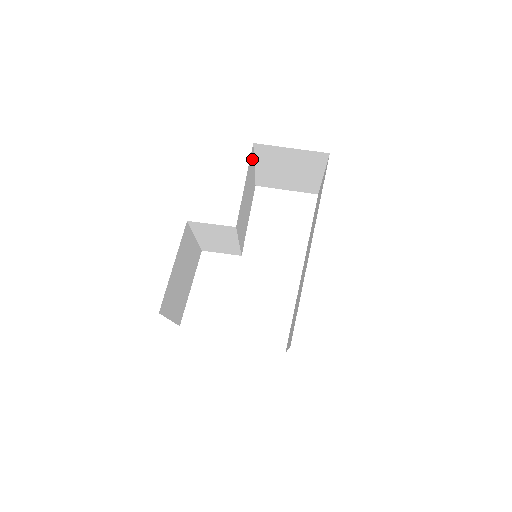
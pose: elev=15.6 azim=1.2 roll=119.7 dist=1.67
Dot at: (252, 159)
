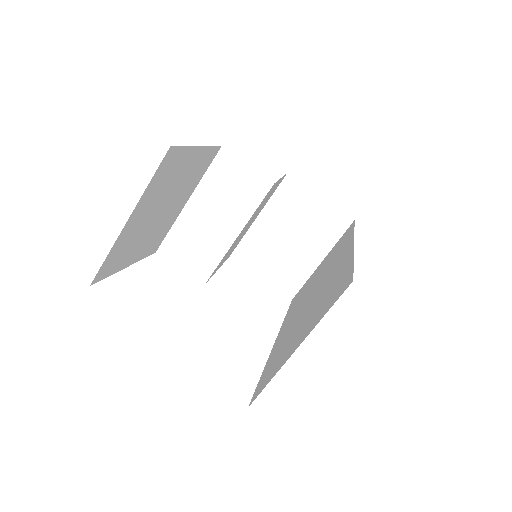
Dot at: (274, 191)
